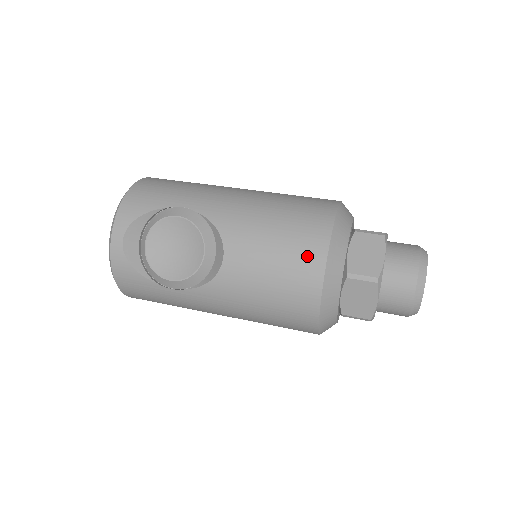
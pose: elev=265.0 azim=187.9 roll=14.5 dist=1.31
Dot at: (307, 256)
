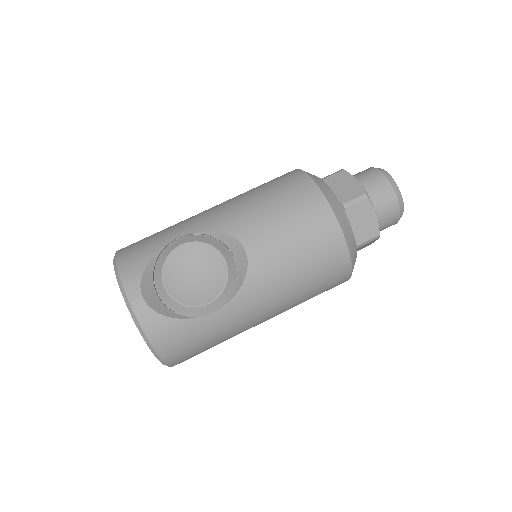
Dot at: (309, 204)
